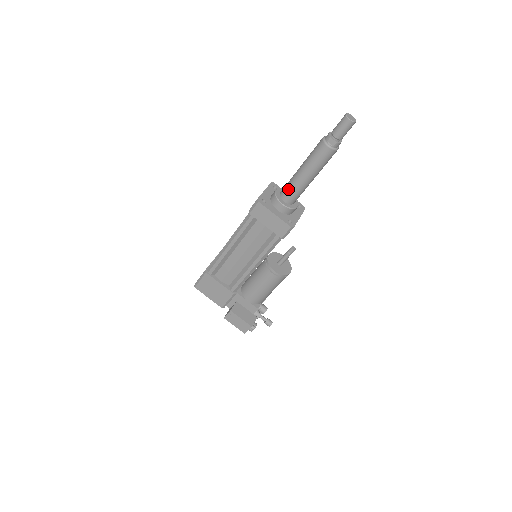
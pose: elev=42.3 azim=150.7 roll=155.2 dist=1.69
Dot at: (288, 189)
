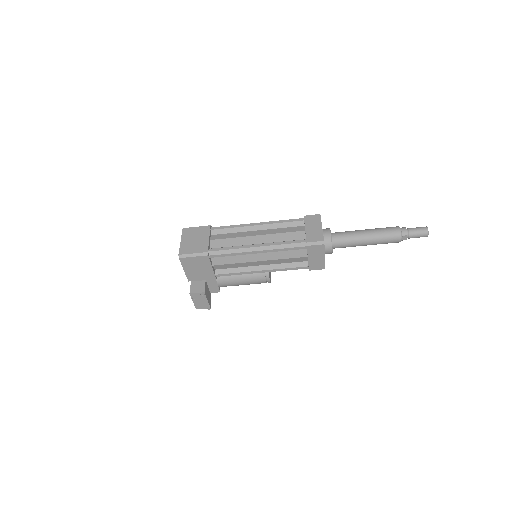
Dot at: (344, 242)
